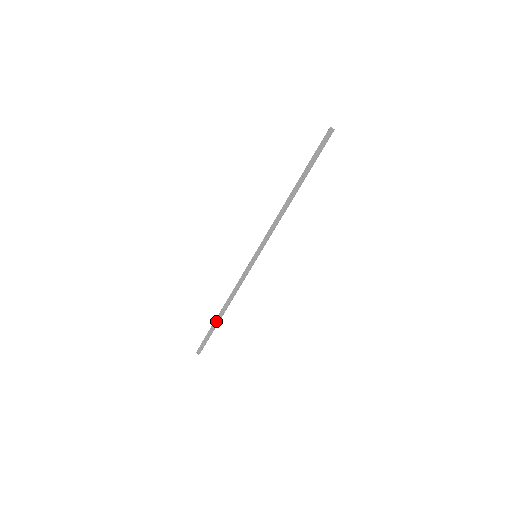
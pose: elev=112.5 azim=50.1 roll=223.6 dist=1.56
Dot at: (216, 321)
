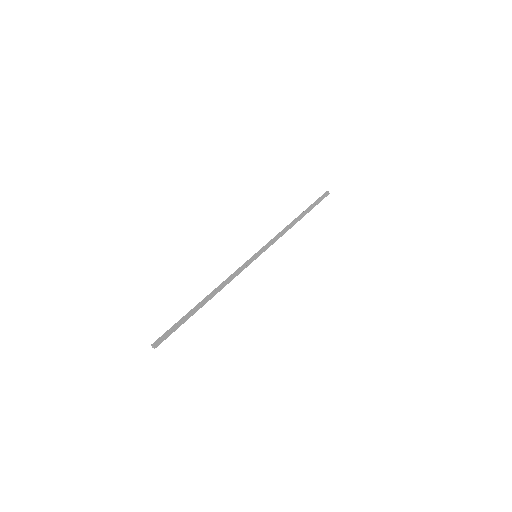
Dot at: (194, 308)
